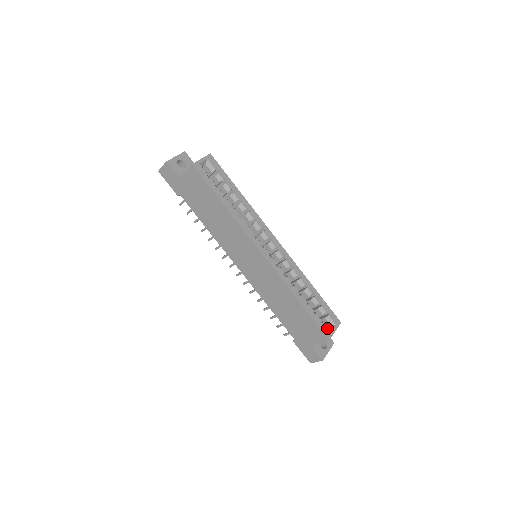
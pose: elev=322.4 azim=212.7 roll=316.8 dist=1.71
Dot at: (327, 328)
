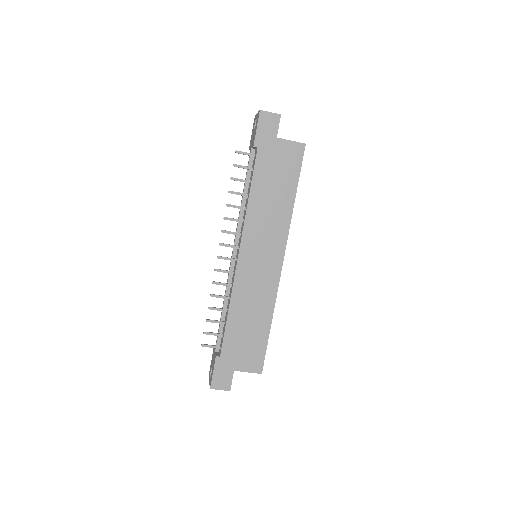
Dot at: occluded
